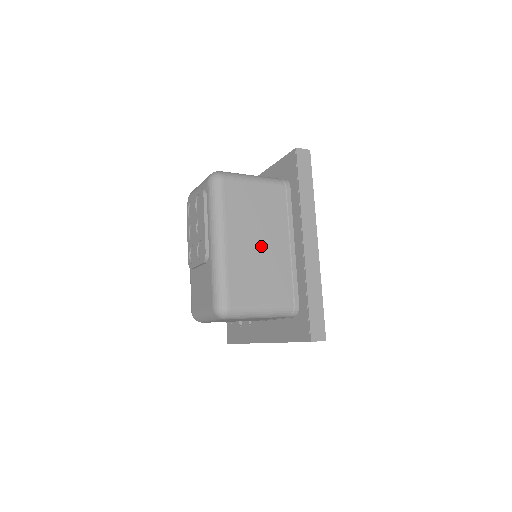
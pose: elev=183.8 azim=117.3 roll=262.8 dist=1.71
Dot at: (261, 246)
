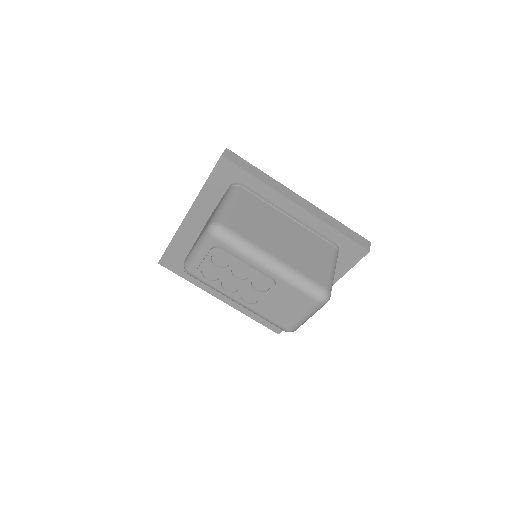
Dot at: (286, 237)
